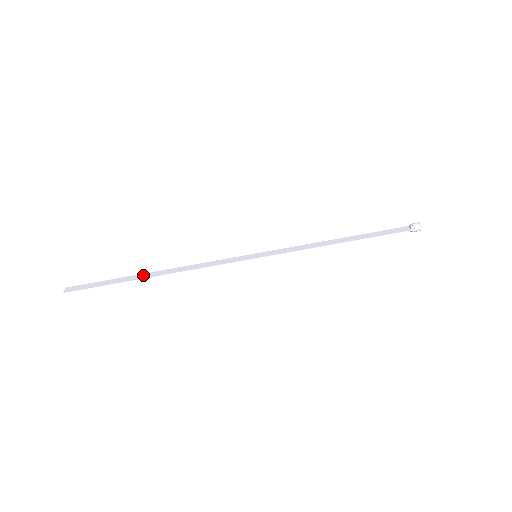
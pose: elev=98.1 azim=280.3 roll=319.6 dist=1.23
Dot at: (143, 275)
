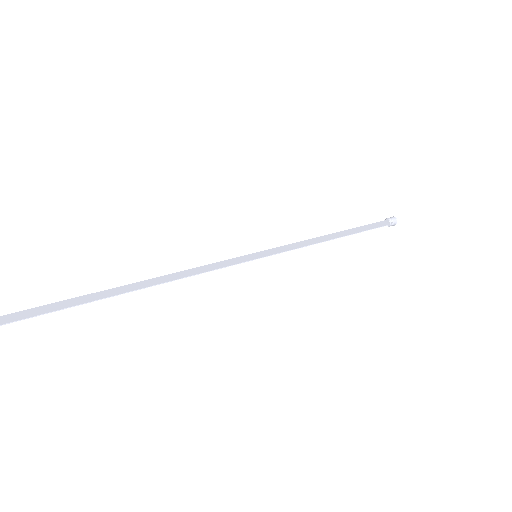
Dot at: (118, 289)
